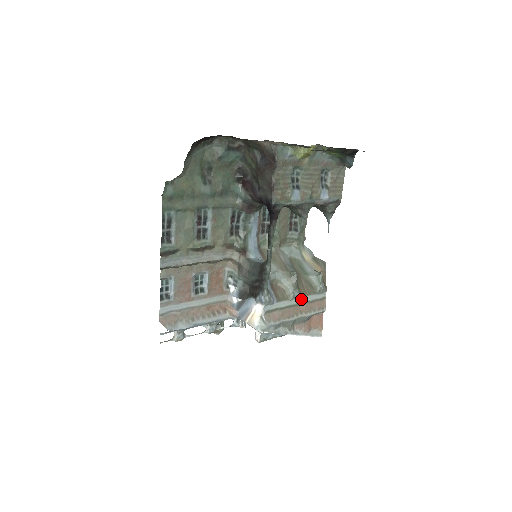
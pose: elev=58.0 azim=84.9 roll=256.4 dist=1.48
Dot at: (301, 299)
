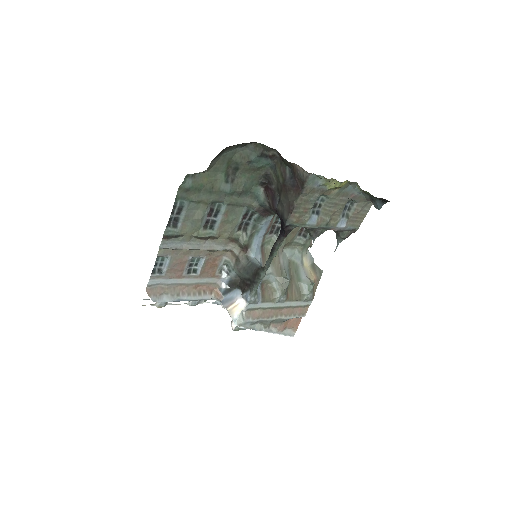
Dot at: (286, 303)
